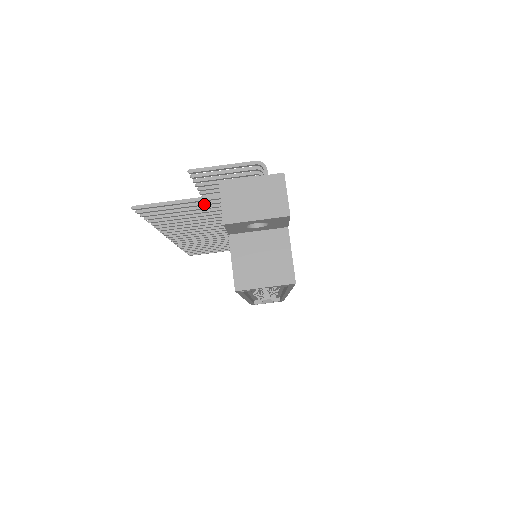
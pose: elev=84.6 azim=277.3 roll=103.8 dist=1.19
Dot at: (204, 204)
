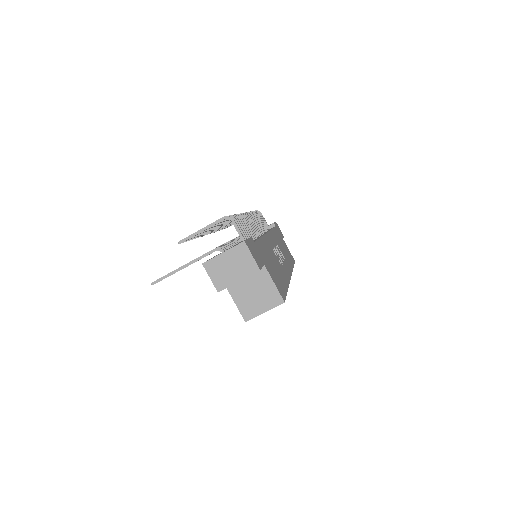
Dot at: occluded
